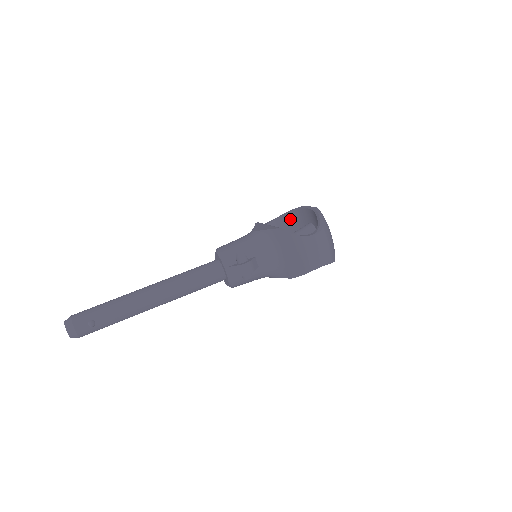
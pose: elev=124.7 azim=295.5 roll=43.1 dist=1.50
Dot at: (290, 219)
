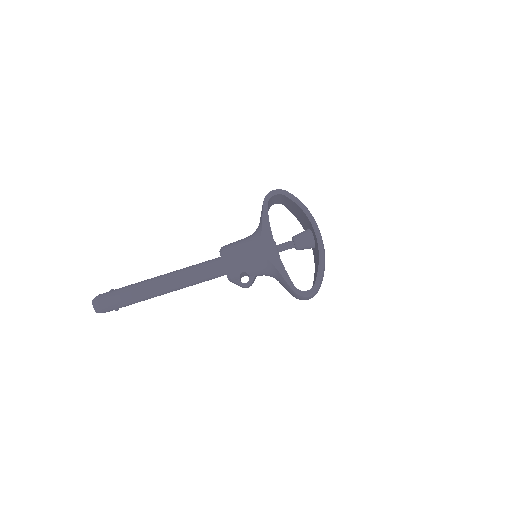
Dot at: (297, 207)
